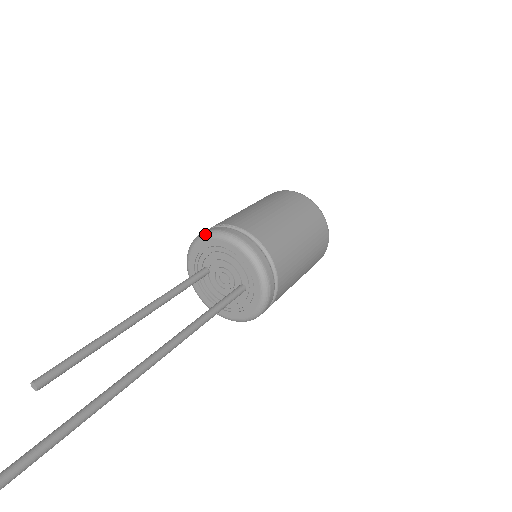
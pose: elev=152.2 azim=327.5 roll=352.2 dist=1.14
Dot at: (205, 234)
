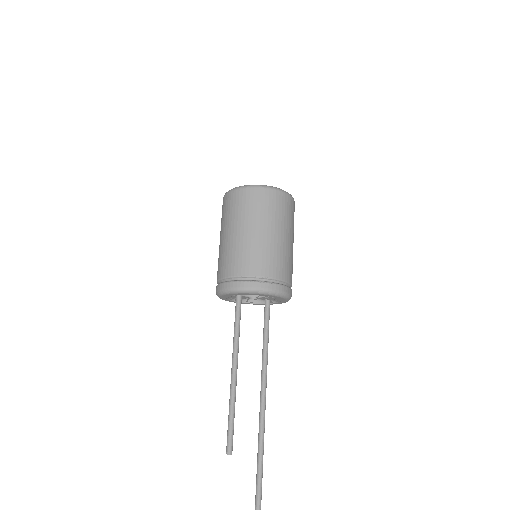
Dot at: (252, 292)
